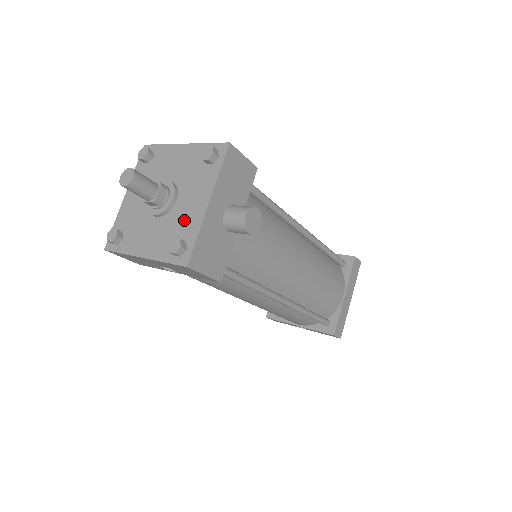
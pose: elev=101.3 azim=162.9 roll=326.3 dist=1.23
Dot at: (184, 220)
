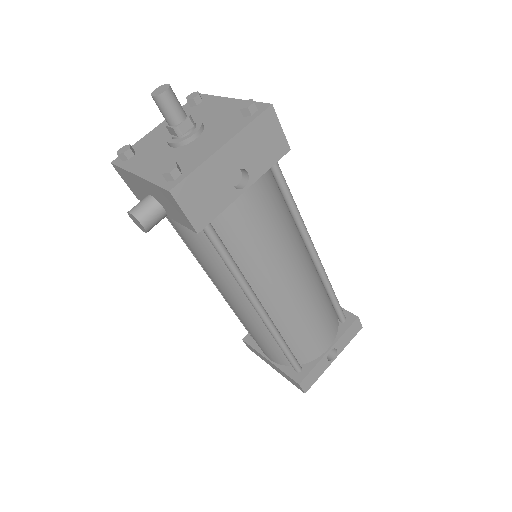
Dot at: (226, 113)
